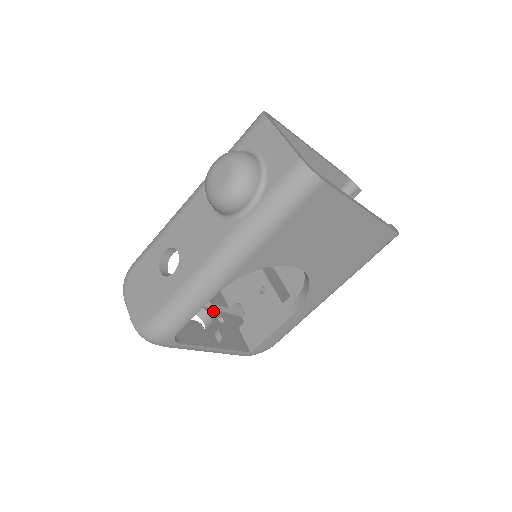
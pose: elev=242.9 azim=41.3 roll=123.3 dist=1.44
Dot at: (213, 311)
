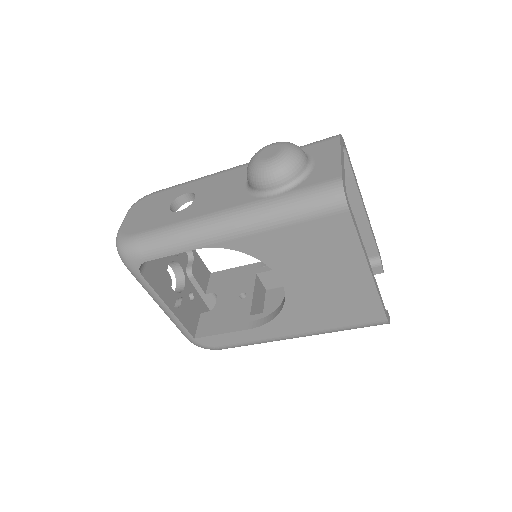
Dot at: (191, 285)
